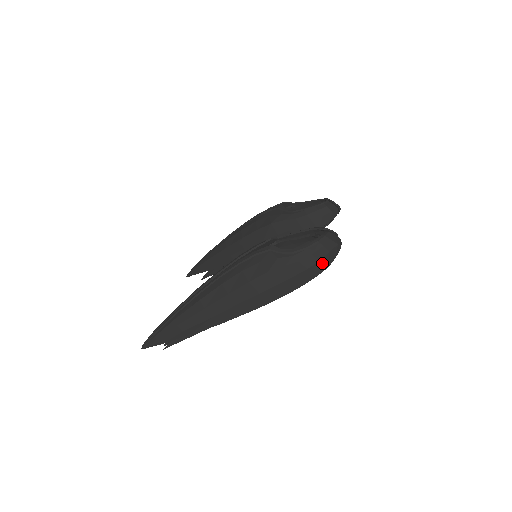
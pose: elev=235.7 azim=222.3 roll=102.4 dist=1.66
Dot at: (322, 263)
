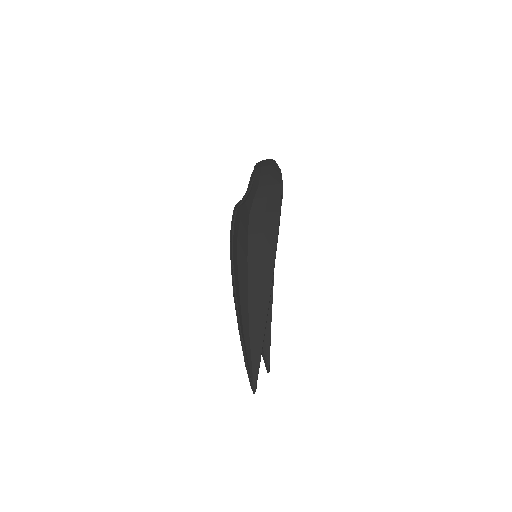
Dot at: (273, 174)
